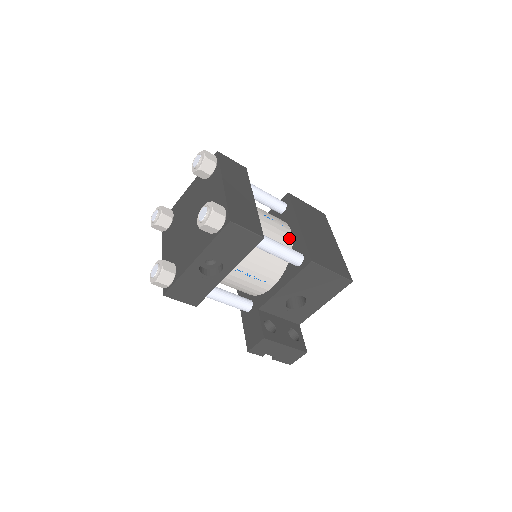
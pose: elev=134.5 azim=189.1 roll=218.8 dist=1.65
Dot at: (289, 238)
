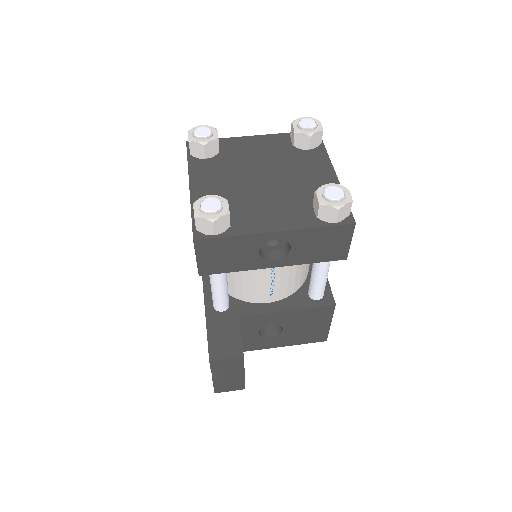
Dot at: occluded
